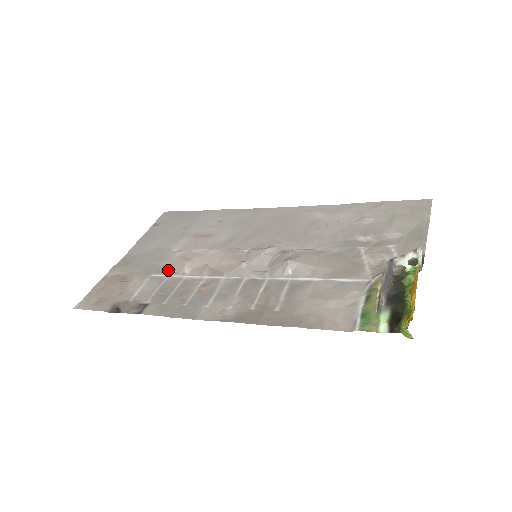
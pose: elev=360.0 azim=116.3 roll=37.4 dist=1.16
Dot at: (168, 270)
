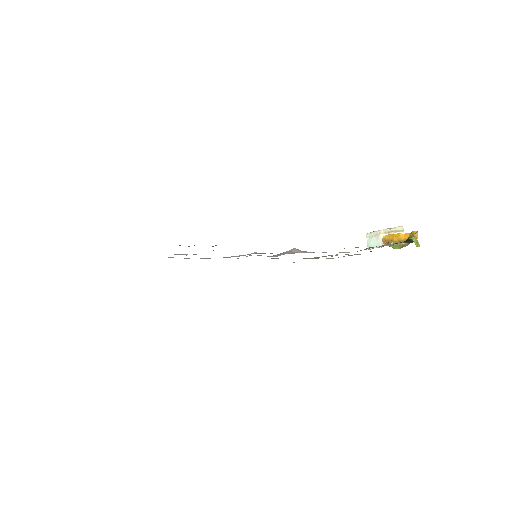
Dot at: occluded
